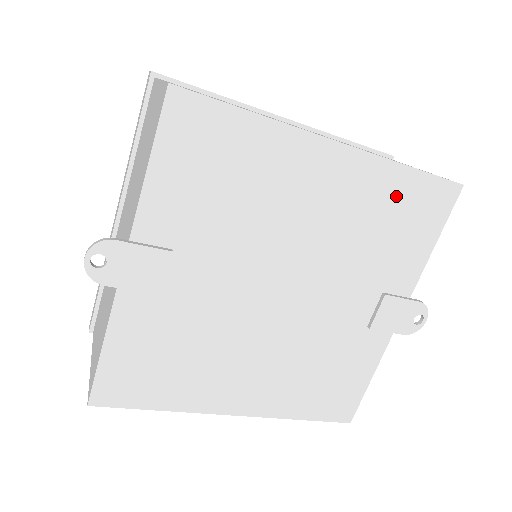
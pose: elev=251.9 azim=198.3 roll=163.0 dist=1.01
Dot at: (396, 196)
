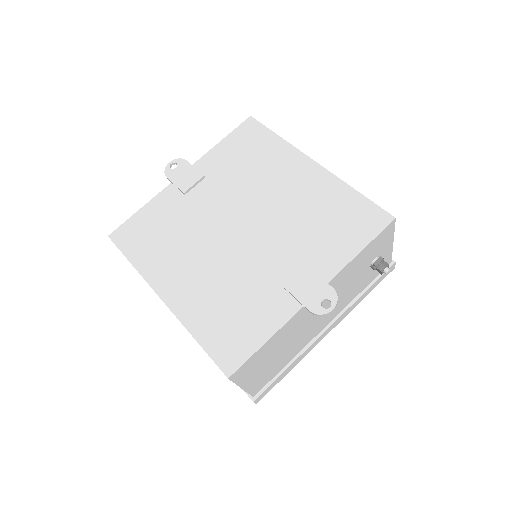
Dot at: (341, 204)
